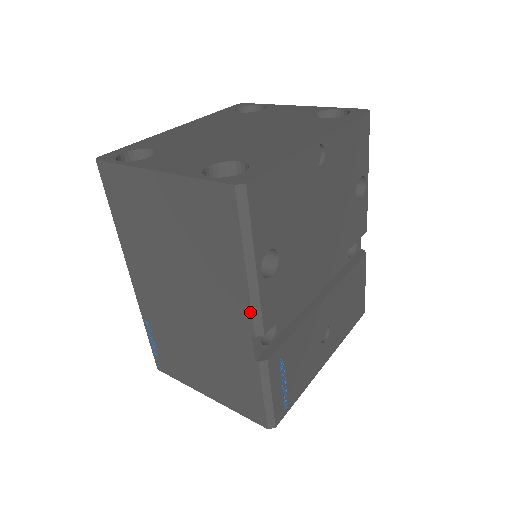
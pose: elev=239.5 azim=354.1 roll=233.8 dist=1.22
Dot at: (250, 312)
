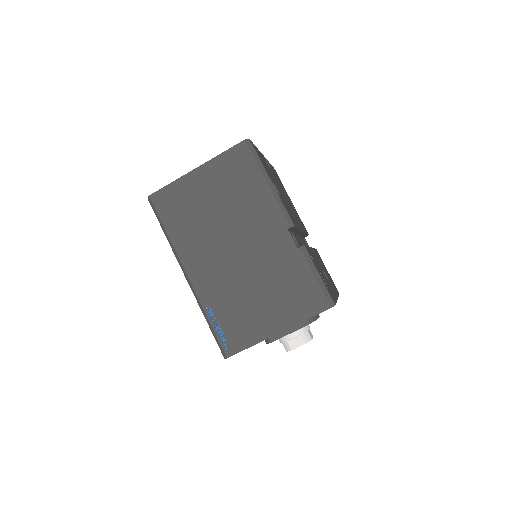
Dot at: (280, 211)
